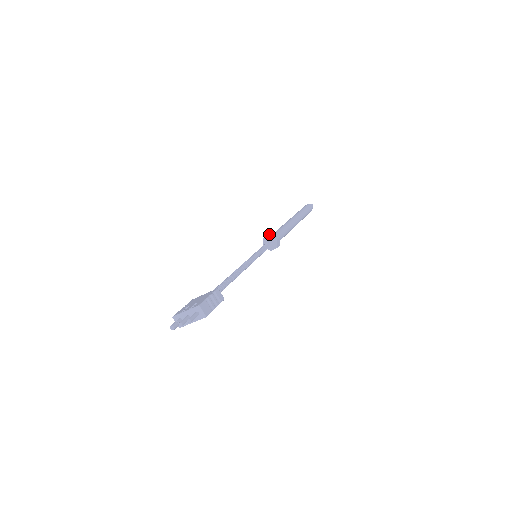
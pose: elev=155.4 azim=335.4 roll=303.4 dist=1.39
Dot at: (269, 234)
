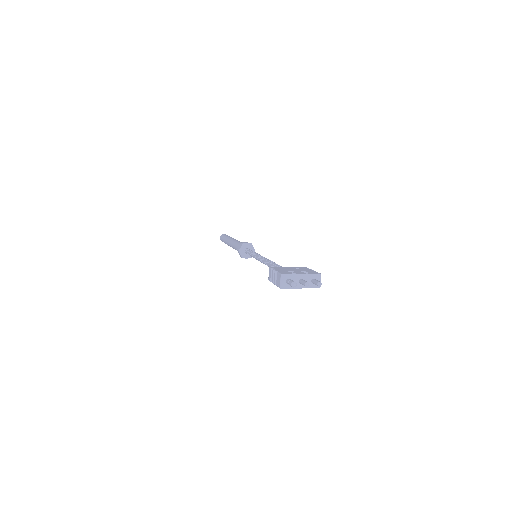
Dot at: occluded
